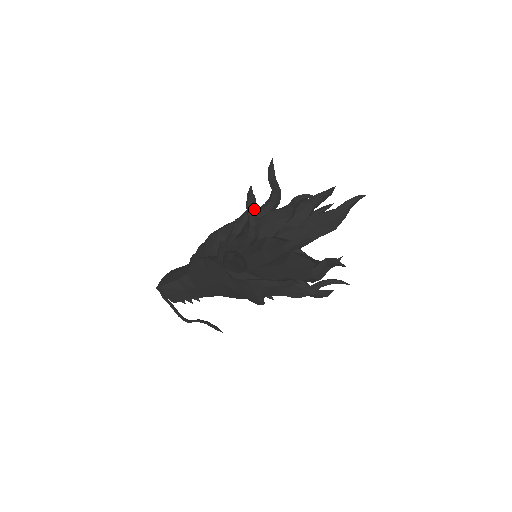
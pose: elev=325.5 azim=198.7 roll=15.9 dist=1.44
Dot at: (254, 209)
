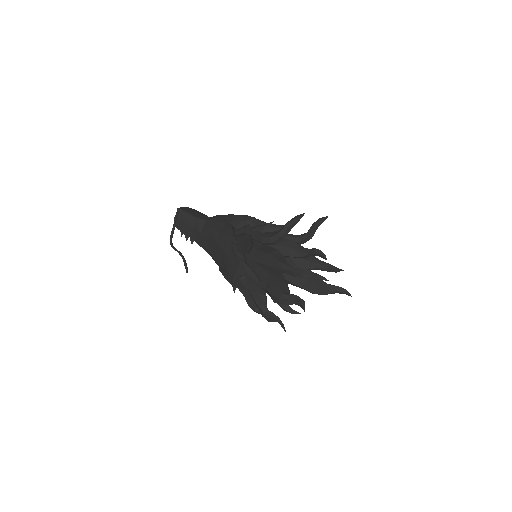
Dot at: (291, 227)
